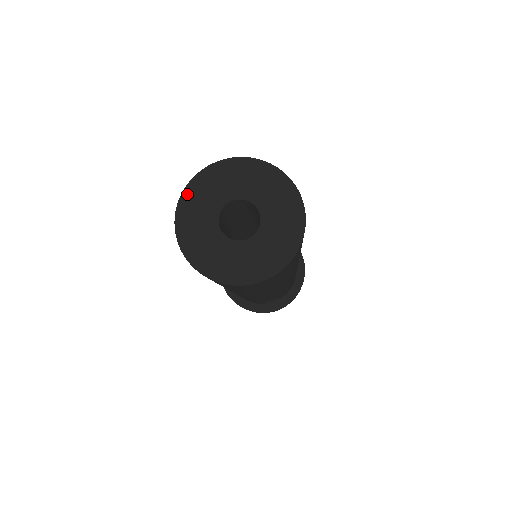
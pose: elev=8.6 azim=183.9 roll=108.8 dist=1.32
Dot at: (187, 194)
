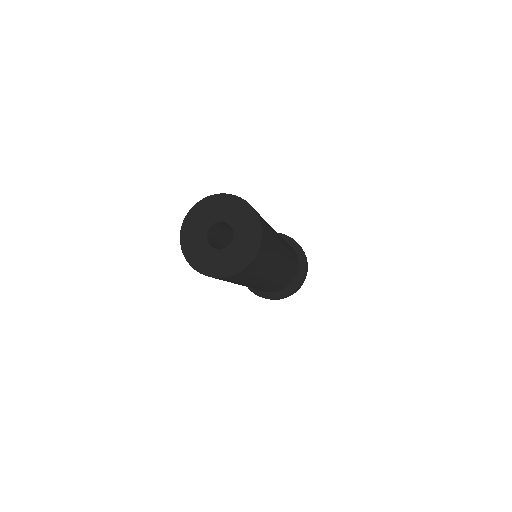
Dot at: (183, 238)
